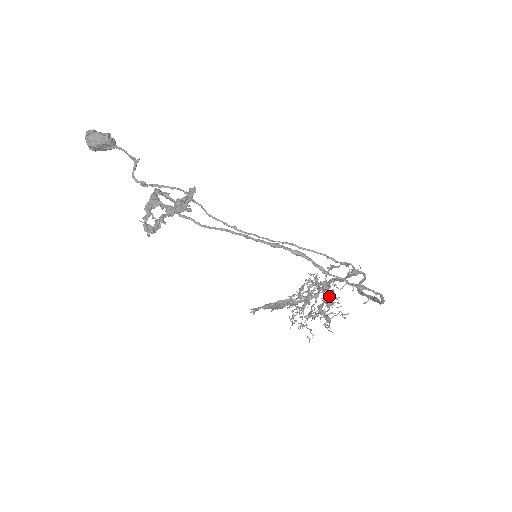
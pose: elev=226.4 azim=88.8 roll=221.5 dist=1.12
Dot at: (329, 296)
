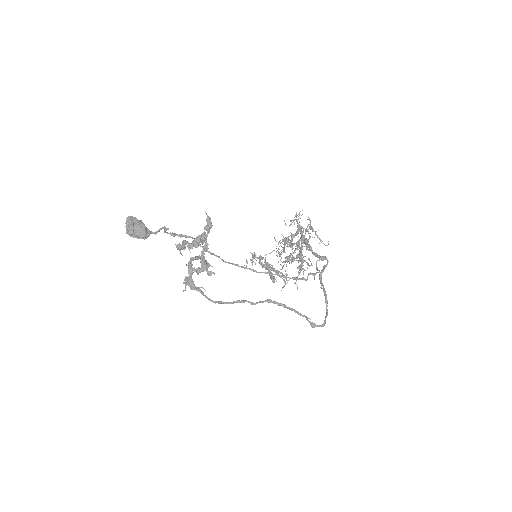
Dot at: occluded
